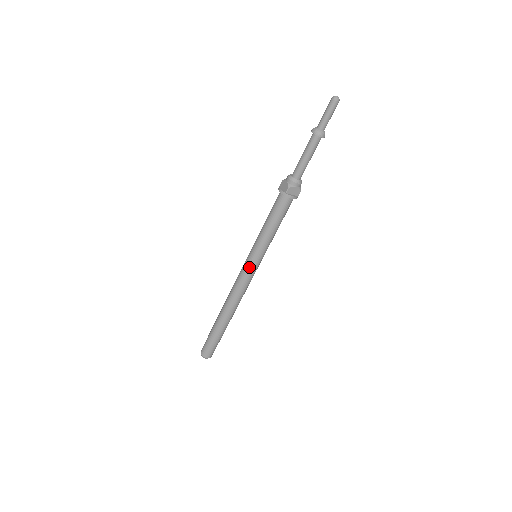
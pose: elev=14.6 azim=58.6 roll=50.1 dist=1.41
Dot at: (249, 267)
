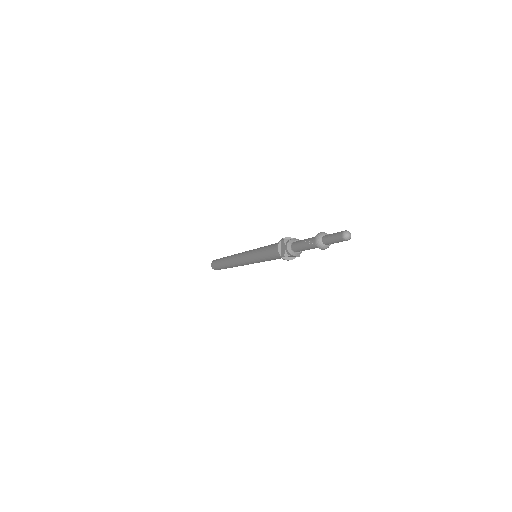
Dot at: (248, 262)
